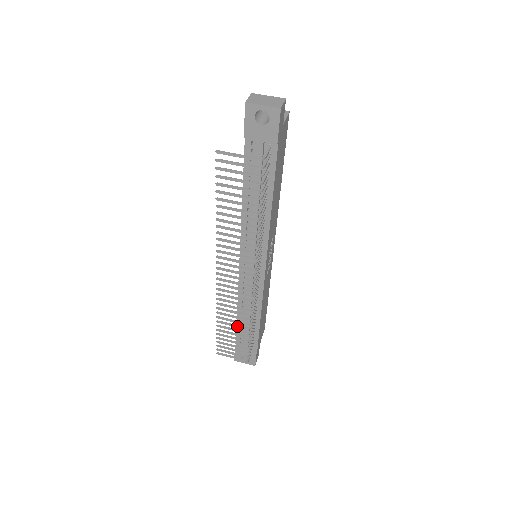
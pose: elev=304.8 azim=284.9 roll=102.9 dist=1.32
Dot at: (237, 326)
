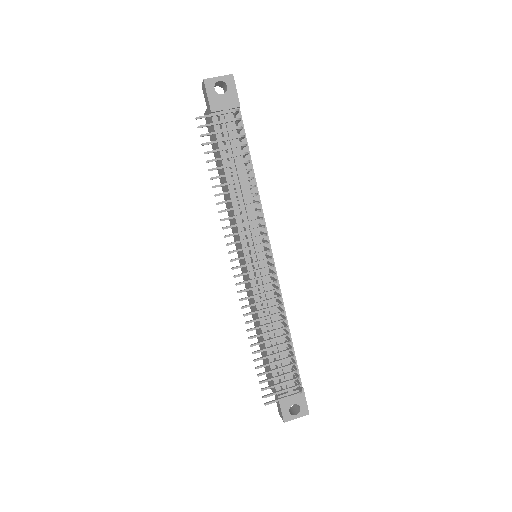
Dot at: (274, 338)
